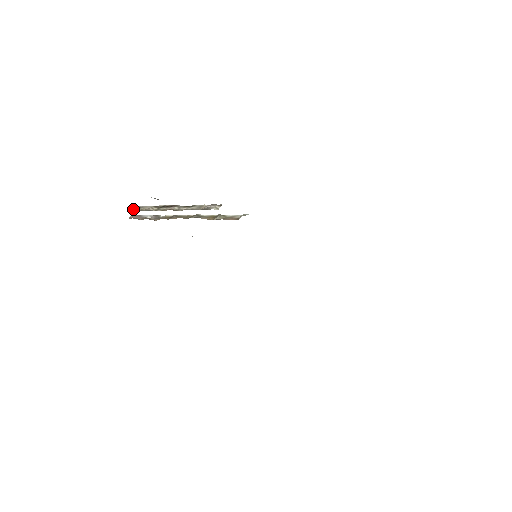
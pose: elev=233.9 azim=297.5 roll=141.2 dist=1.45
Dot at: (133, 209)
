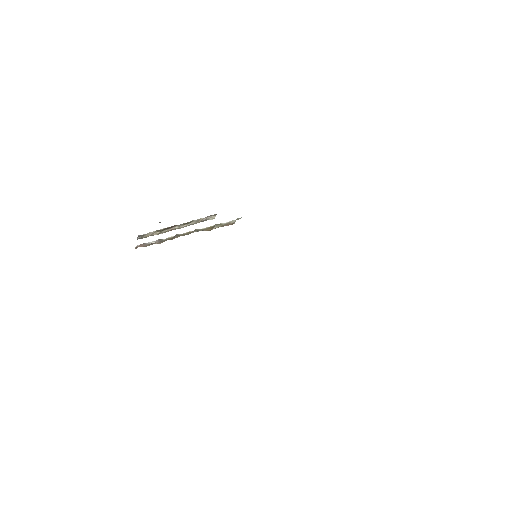
Dot at: (138, 238)
